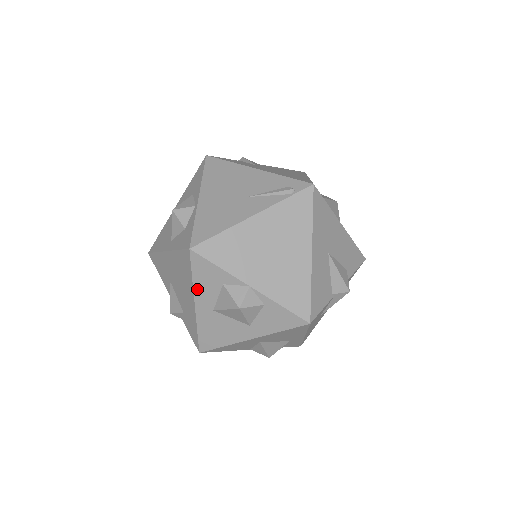
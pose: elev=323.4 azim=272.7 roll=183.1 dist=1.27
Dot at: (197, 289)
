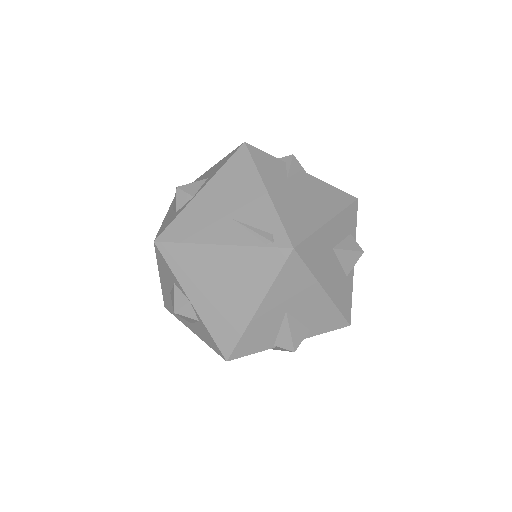
Dot at: (160, 270)
